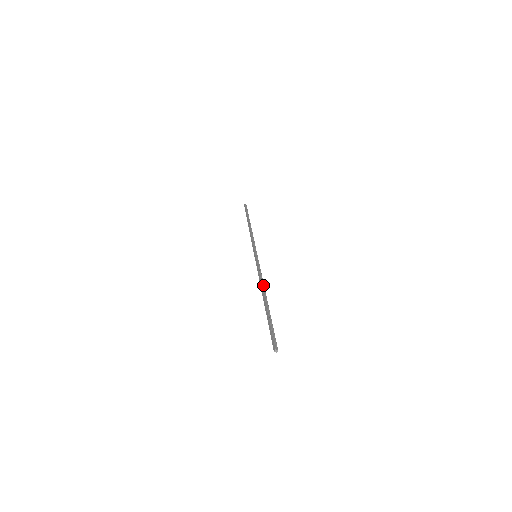
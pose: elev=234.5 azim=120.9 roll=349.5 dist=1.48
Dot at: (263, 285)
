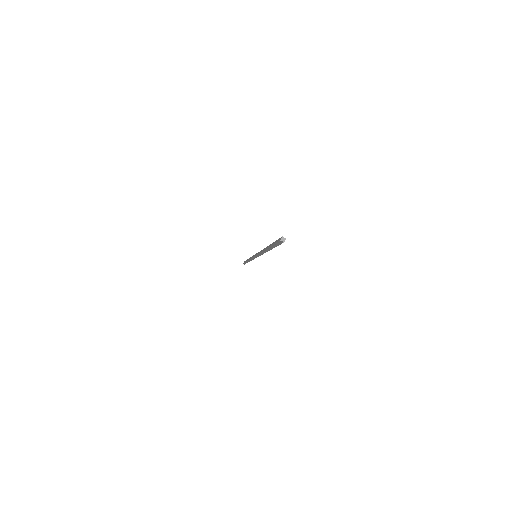
Dot at: occluded
